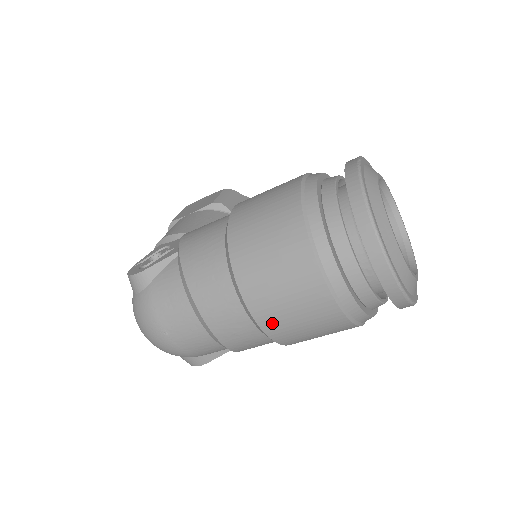
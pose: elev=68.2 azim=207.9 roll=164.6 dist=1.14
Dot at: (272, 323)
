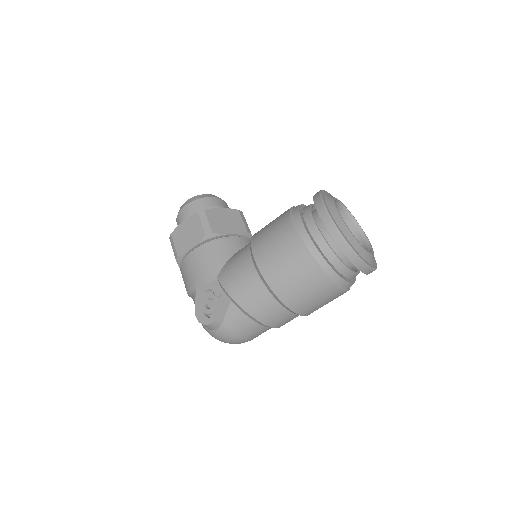
Dot at: (312, 312)
